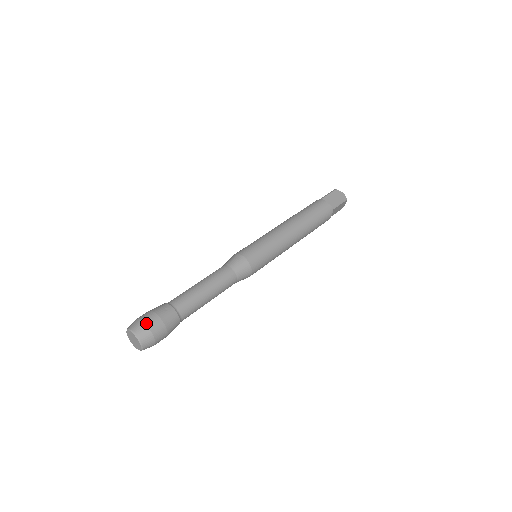
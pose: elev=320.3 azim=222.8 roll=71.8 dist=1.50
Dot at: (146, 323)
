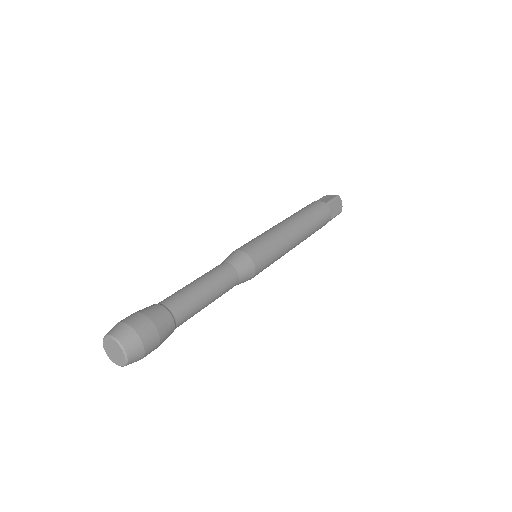
Dot at: (144, 342)
